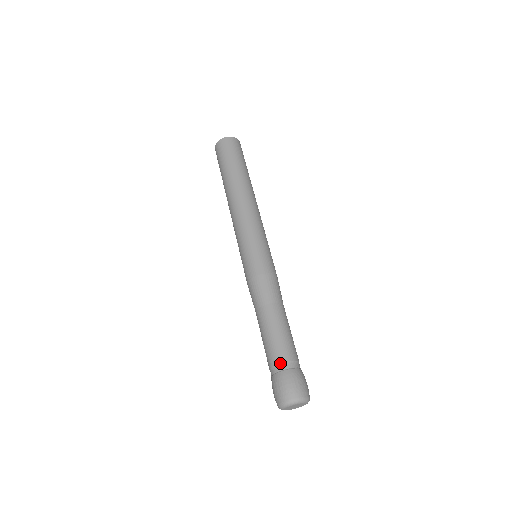
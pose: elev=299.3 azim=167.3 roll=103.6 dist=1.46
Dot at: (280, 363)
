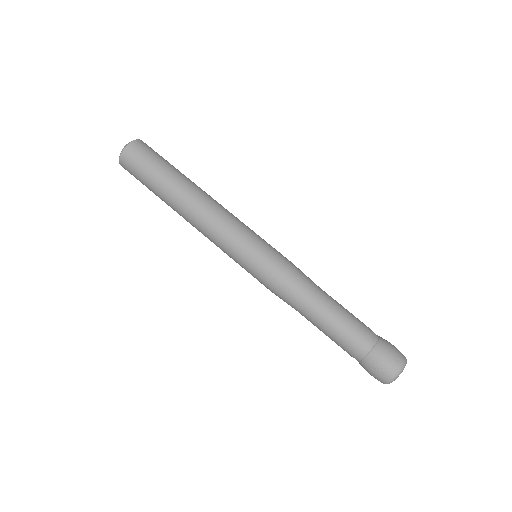
Dot at: (370, 338)
